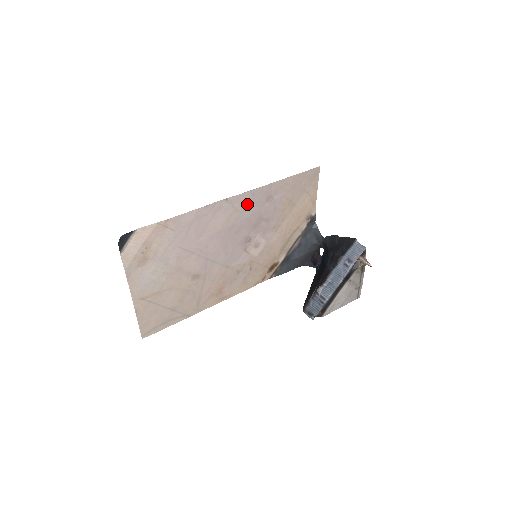
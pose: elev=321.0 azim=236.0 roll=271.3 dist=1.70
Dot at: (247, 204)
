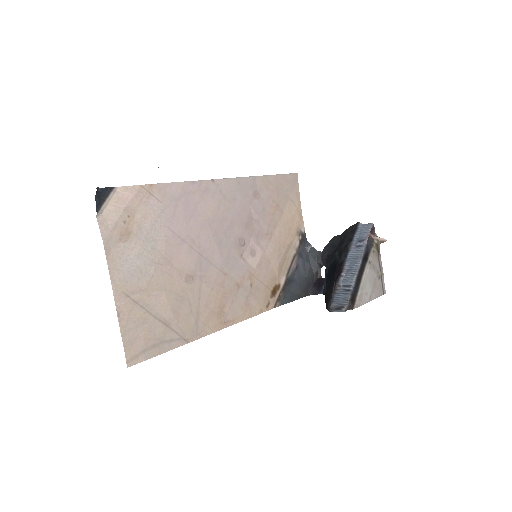
Dot at: (235, 194)
